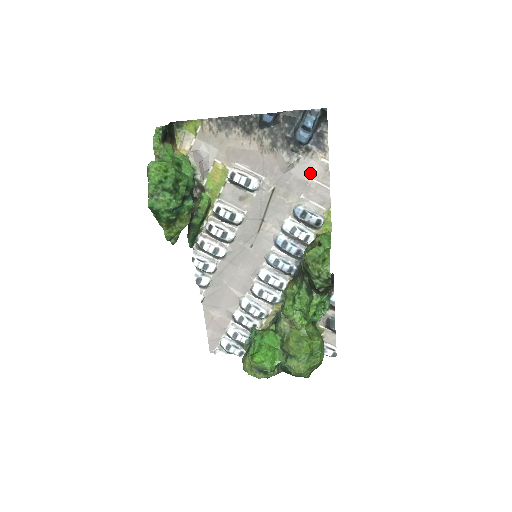
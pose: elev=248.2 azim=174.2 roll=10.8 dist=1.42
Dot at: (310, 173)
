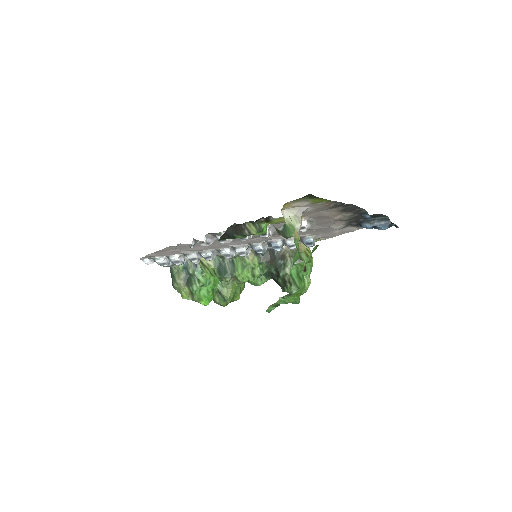
Dot at: (341, 230)
